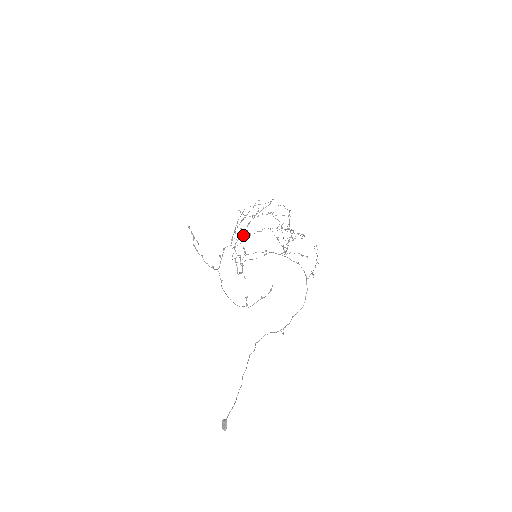
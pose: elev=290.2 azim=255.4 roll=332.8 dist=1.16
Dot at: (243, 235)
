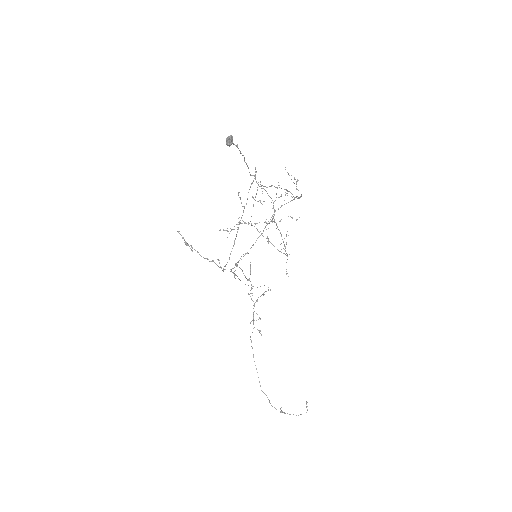
Dot at: (253, 318)
